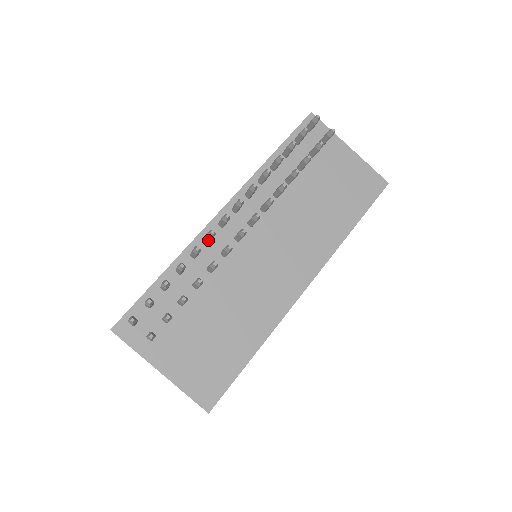
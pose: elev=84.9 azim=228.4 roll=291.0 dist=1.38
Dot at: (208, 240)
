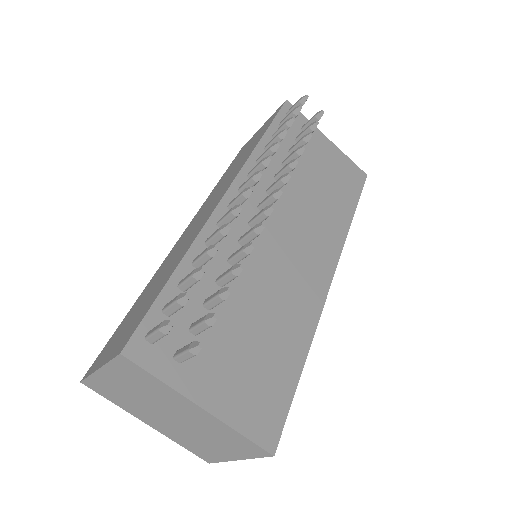
Dot at: (226, 223)
